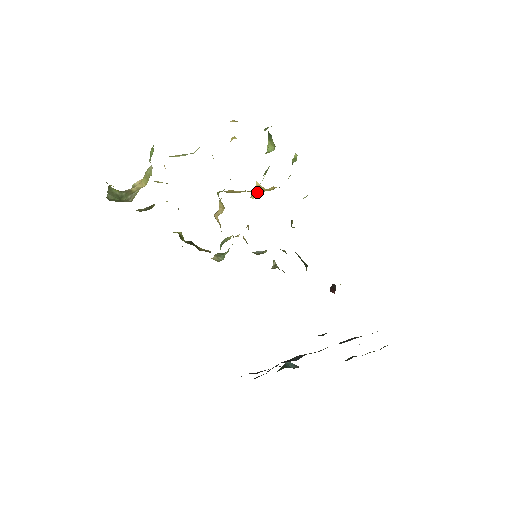
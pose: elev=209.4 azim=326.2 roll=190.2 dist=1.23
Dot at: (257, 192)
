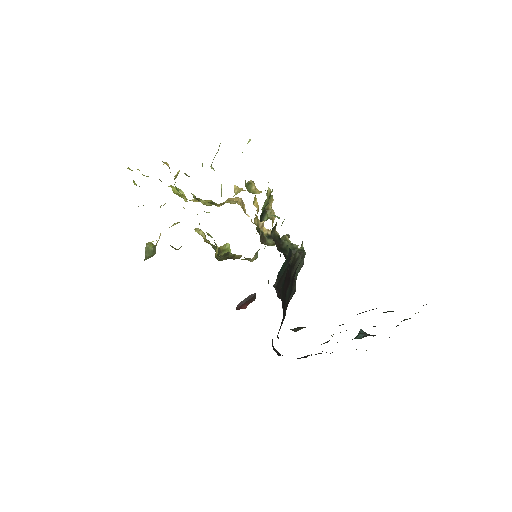
Dot at: occluded
